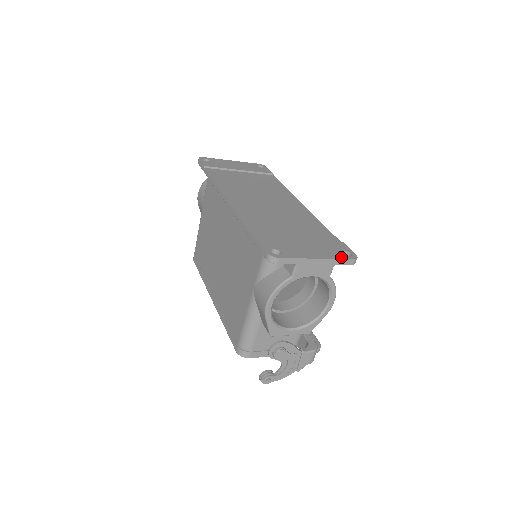
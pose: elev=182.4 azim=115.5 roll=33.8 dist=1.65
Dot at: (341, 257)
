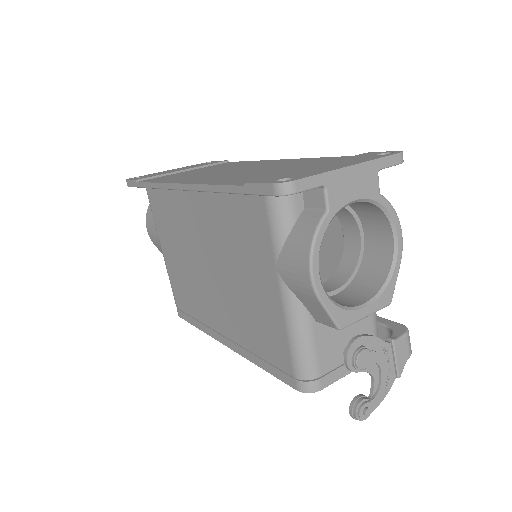
Dot at: (381, 156)
